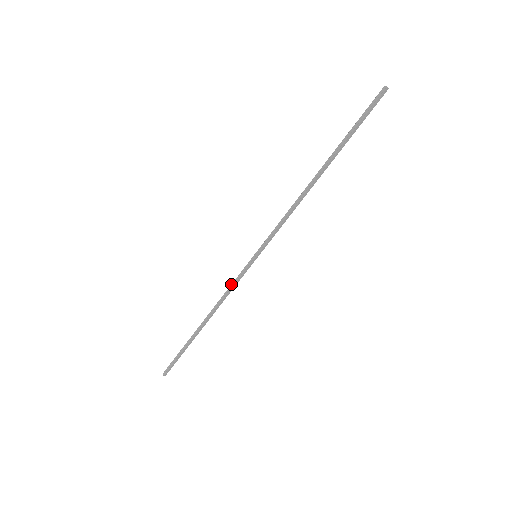
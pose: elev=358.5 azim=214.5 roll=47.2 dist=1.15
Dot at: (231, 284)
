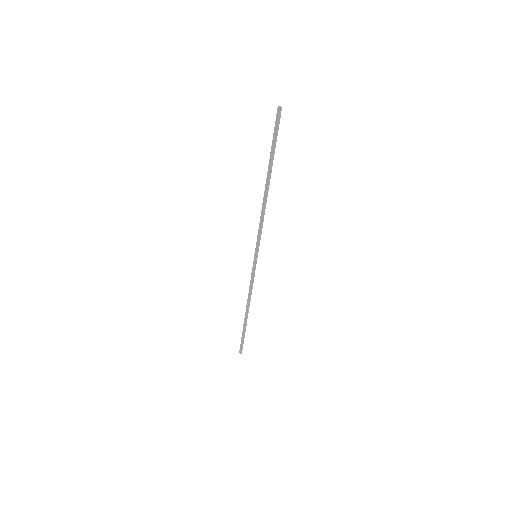
Dot at: (250, 280)
